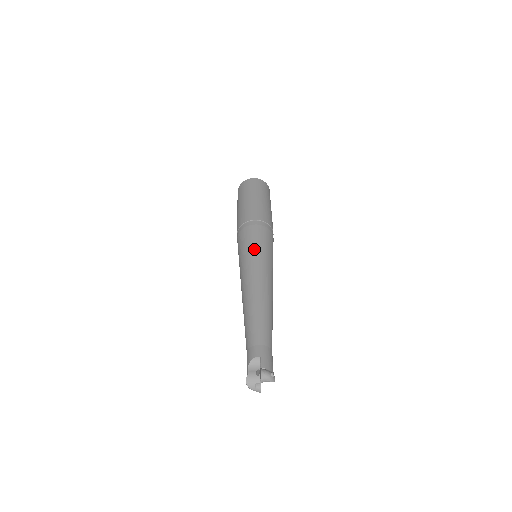
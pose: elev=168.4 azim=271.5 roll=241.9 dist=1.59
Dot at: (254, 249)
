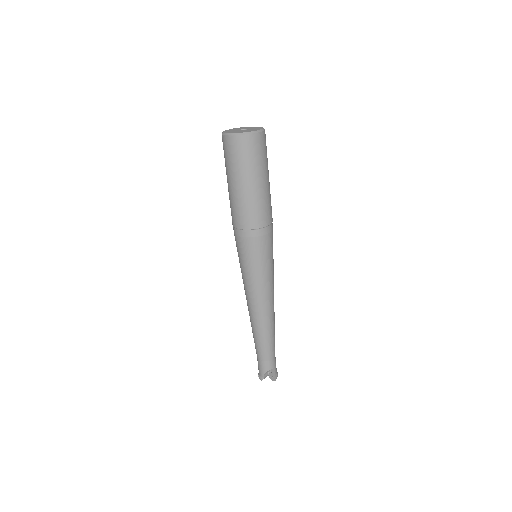
Dot at: (268, 270)
